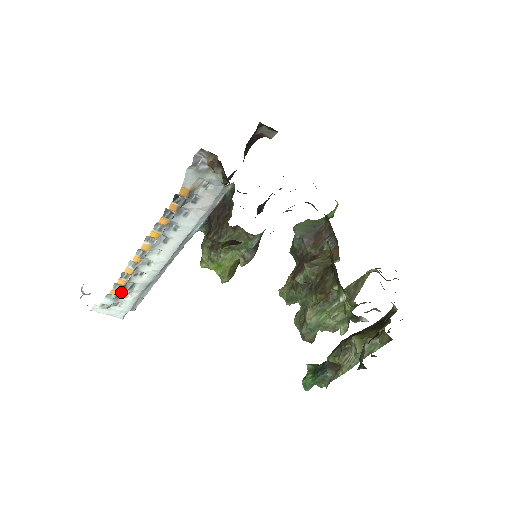
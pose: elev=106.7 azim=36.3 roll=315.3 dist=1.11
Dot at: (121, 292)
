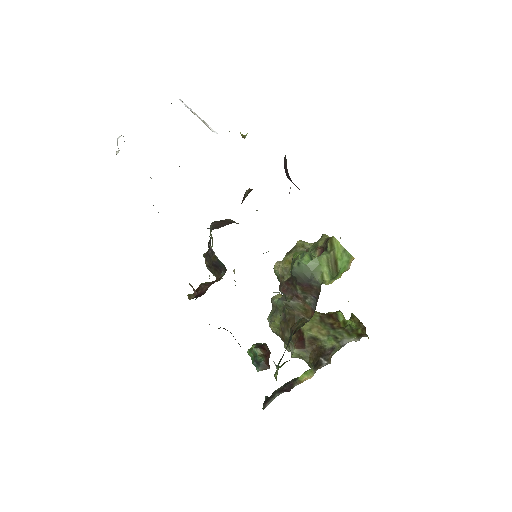
Dot at: occluded
